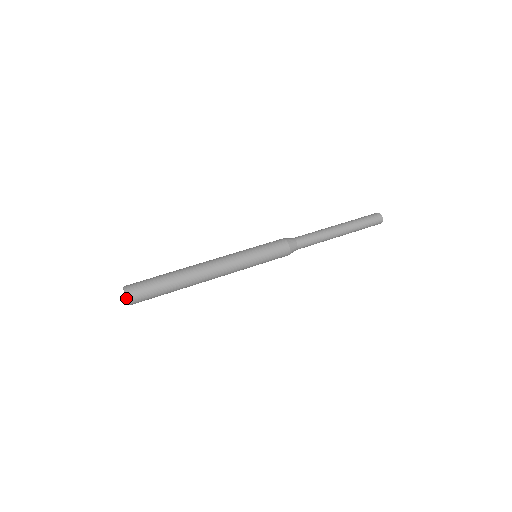
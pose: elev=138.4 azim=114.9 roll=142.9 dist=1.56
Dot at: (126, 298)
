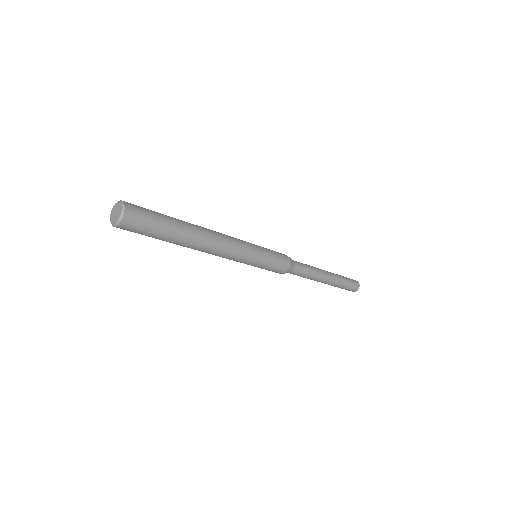
Dot at: (119, 202)
